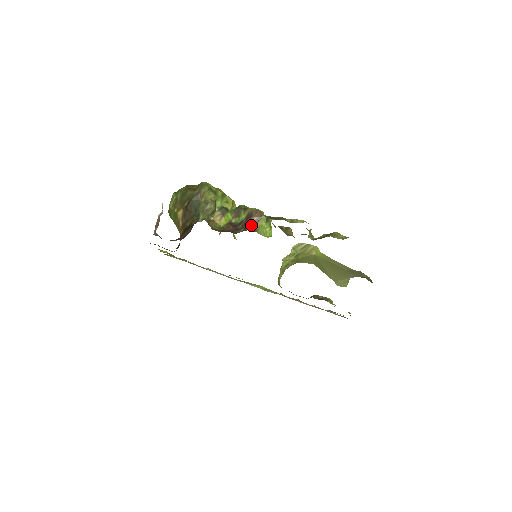
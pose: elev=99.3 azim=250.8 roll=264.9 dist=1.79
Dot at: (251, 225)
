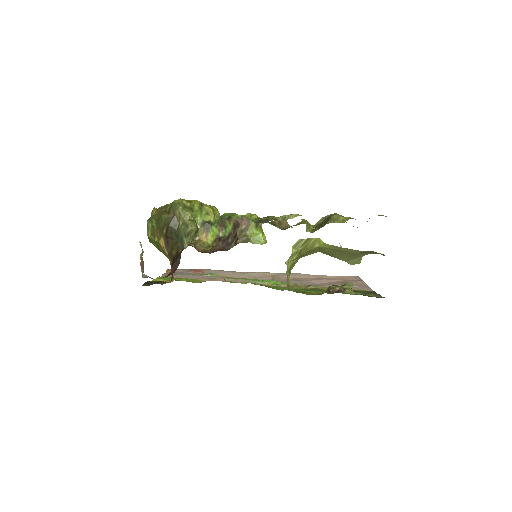
Dot at: (241, 236)
